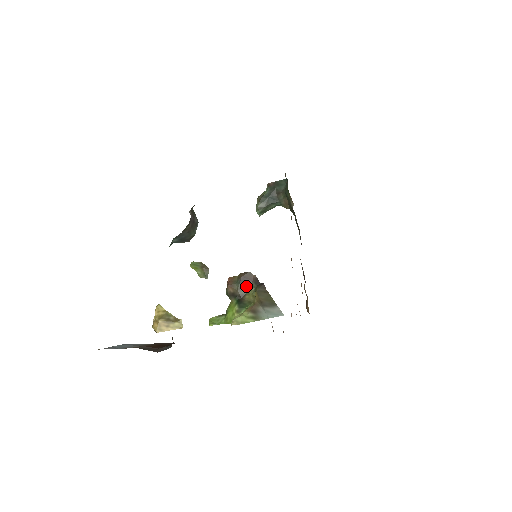
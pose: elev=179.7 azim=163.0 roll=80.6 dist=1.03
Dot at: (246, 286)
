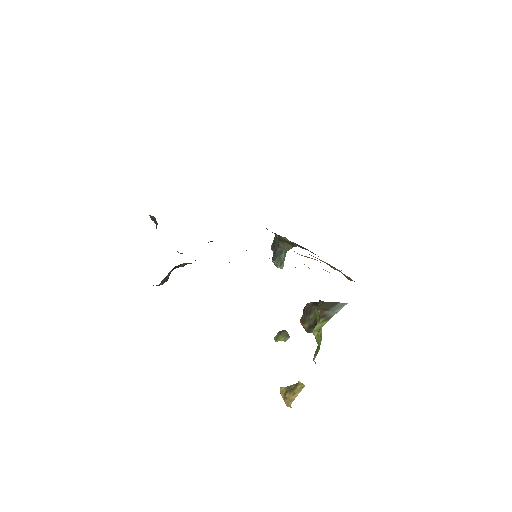
Dot at: (312, 313)
